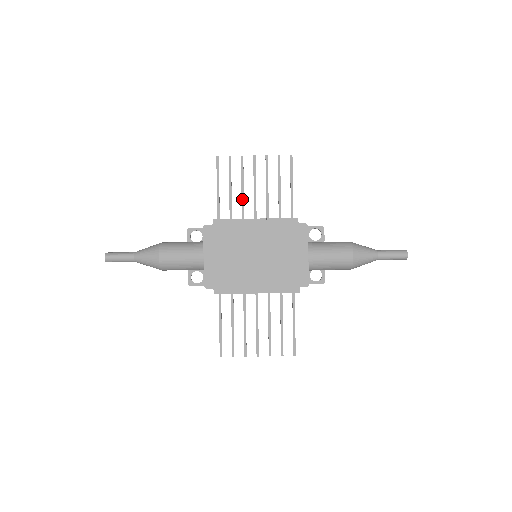
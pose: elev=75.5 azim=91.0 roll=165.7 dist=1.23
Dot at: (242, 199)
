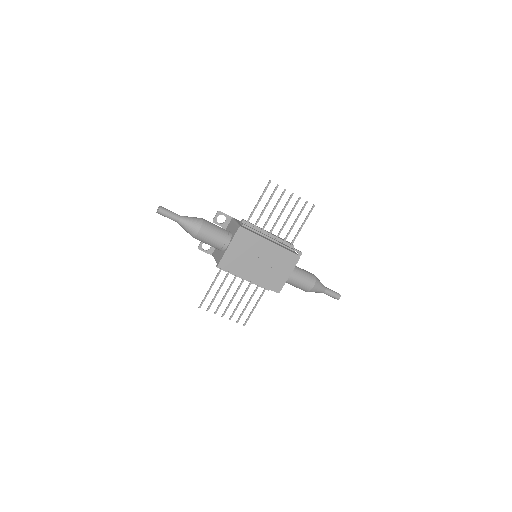
Dot at: (269, 217)
